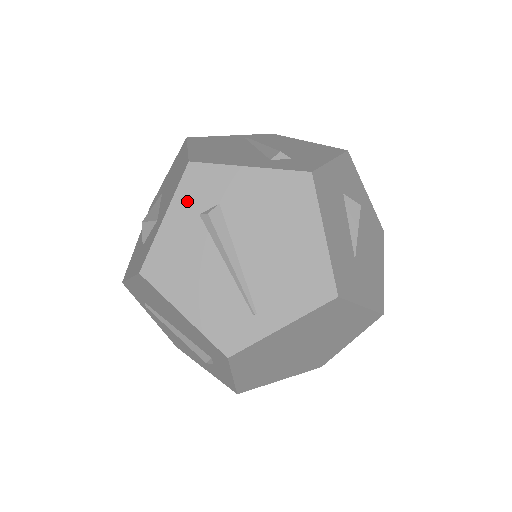
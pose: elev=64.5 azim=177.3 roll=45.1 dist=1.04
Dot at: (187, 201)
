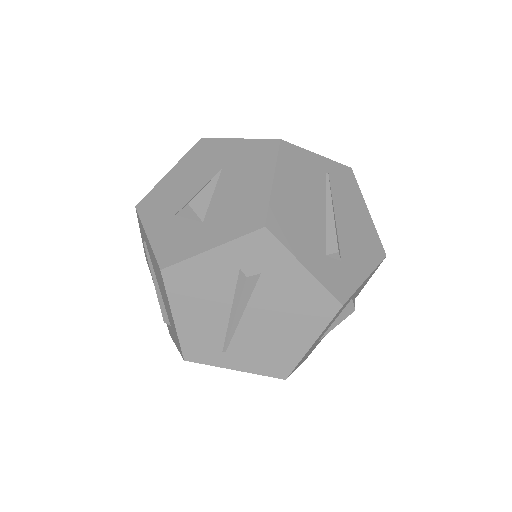
Dot at: (239, 253)
